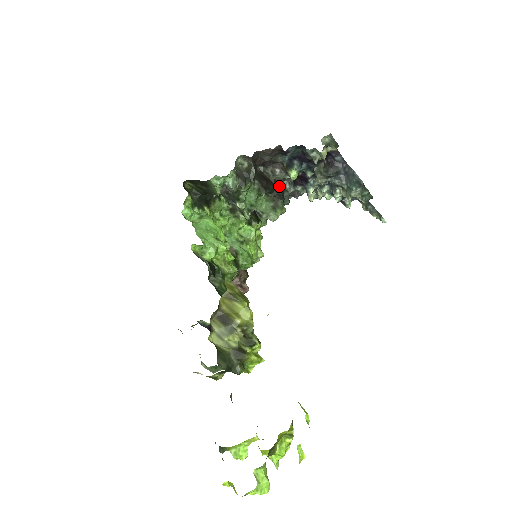
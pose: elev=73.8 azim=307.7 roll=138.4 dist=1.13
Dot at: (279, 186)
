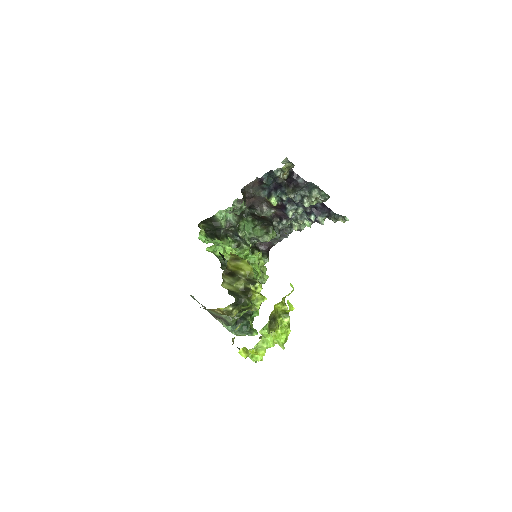
Dot at: (268, 220)
